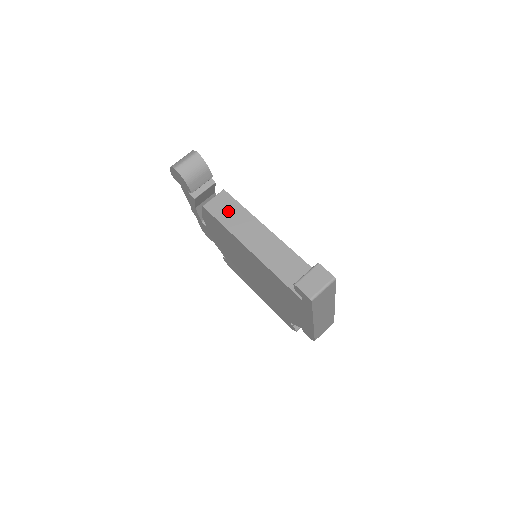
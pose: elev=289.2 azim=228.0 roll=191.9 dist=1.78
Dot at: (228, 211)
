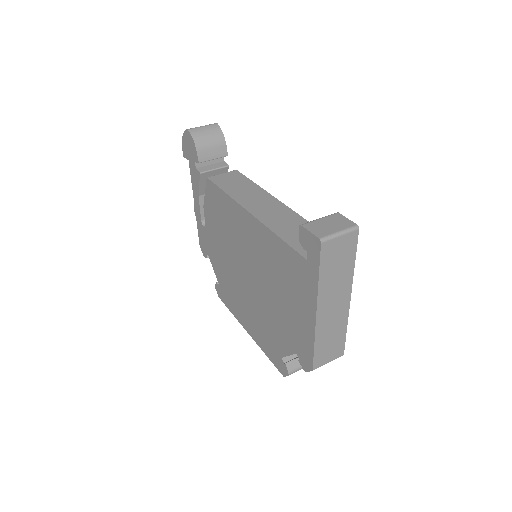
Dot at: (235, 183)
